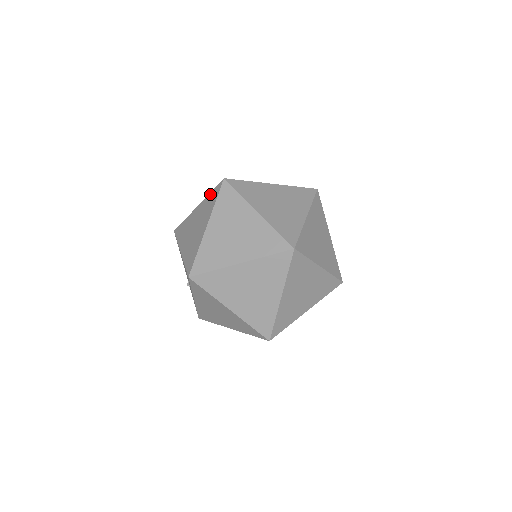
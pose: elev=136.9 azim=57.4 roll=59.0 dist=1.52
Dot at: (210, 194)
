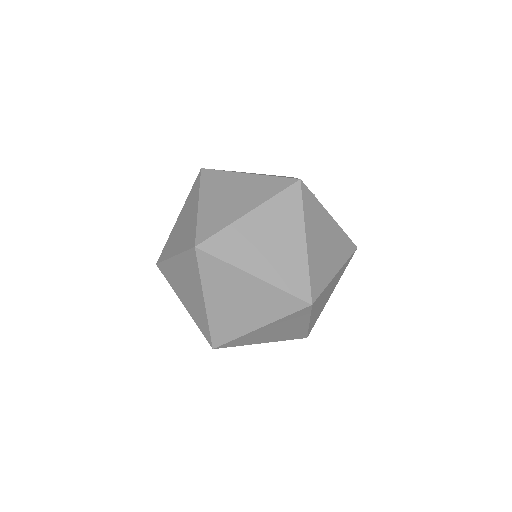
Dot at: (185, 255)
